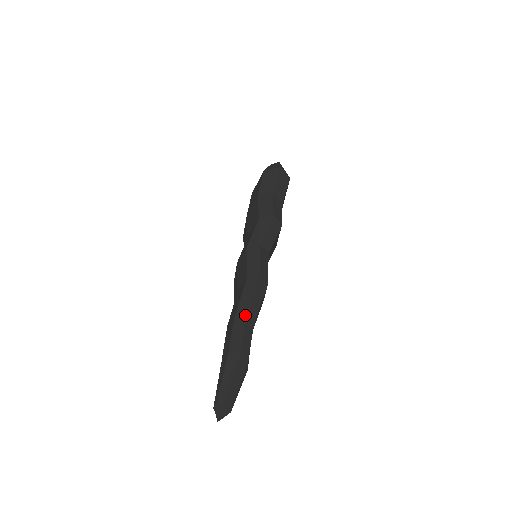
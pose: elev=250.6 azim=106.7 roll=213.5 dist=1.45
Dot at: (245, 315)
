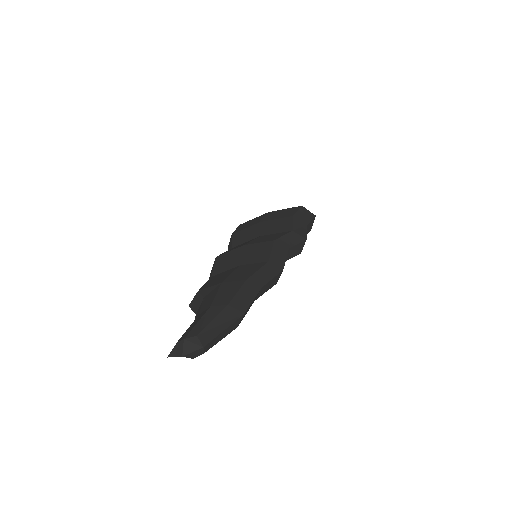
Dot at: (260, 286)
